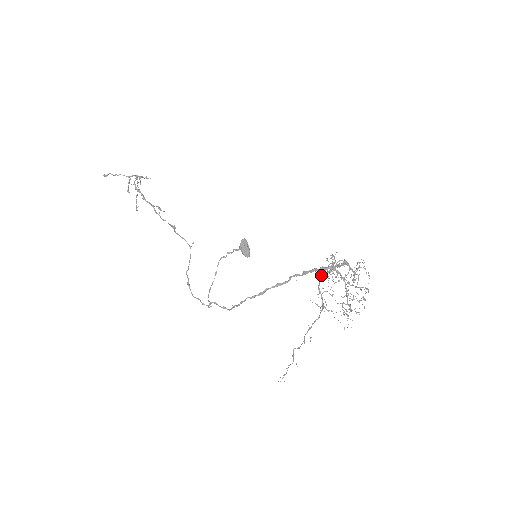
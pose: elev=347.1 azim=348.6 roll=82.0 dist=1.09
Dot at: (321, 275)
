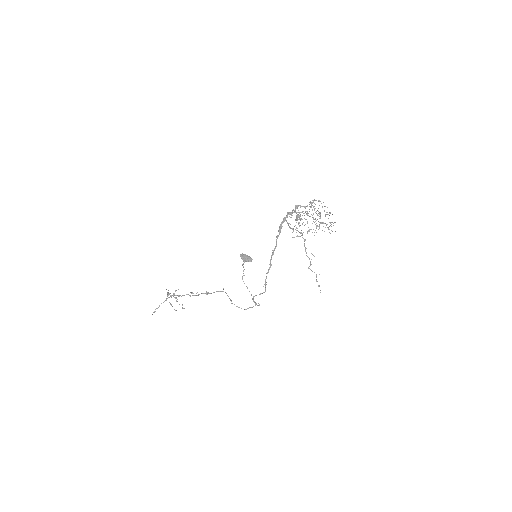
Dot at: occluded
